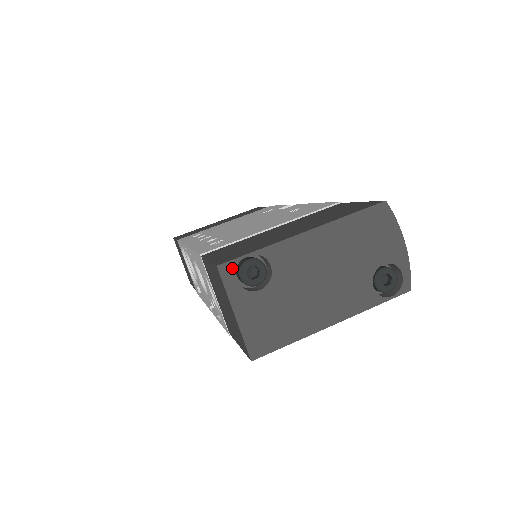
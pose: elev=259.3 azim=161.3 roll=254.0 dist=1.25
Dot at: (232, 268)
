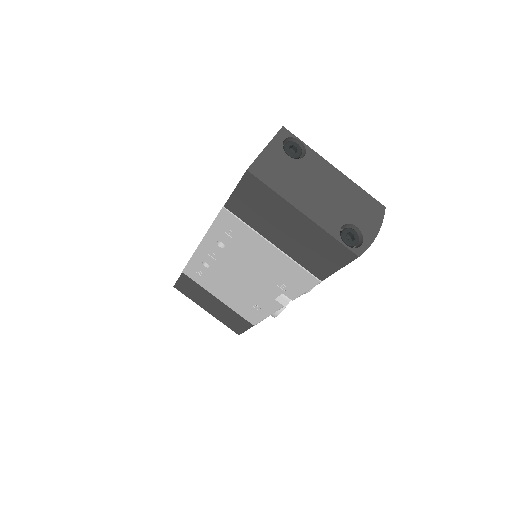
Dot at: (288, 135)
